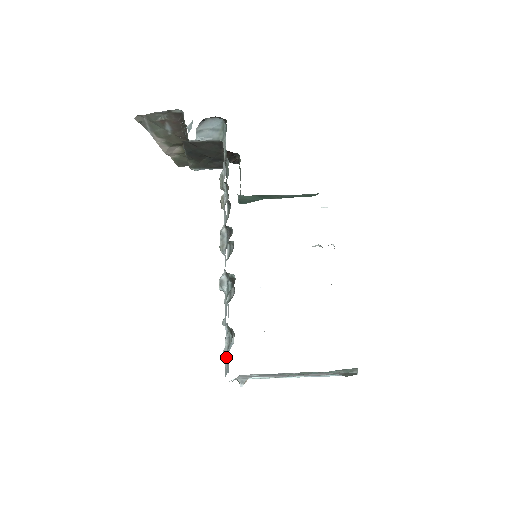
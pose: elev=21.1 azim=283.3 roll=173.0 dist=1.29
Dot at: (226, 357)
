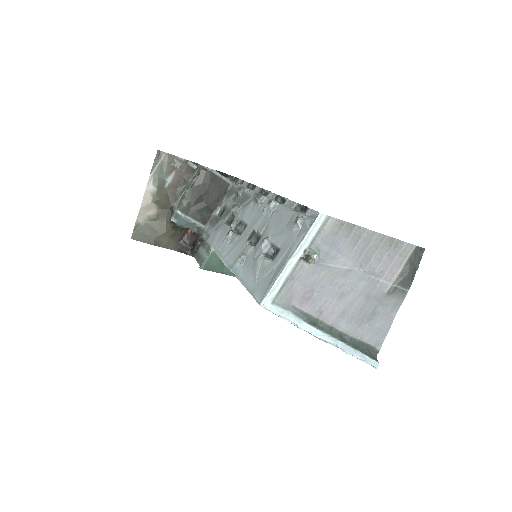
Dot at: (305, 215)
